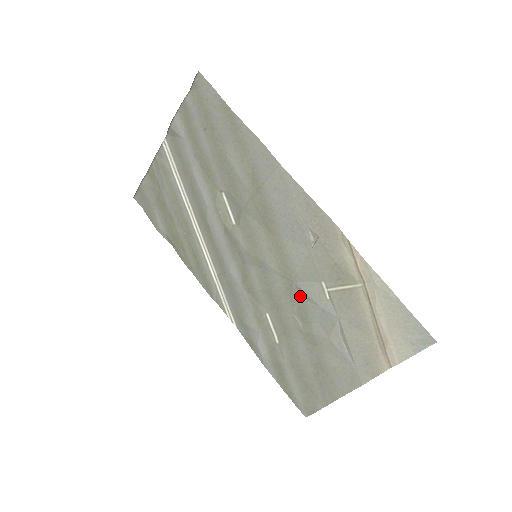
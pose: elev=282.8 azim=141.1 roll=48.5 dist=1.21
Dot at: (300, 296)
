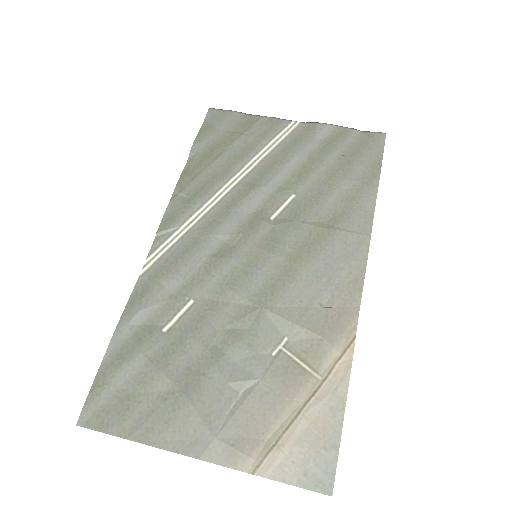
Dot at: (250, 324)
